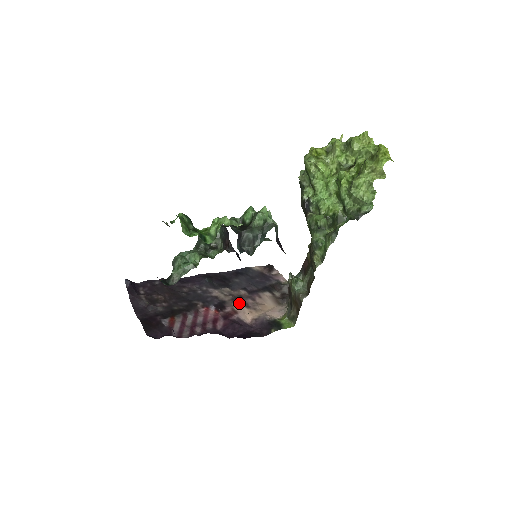
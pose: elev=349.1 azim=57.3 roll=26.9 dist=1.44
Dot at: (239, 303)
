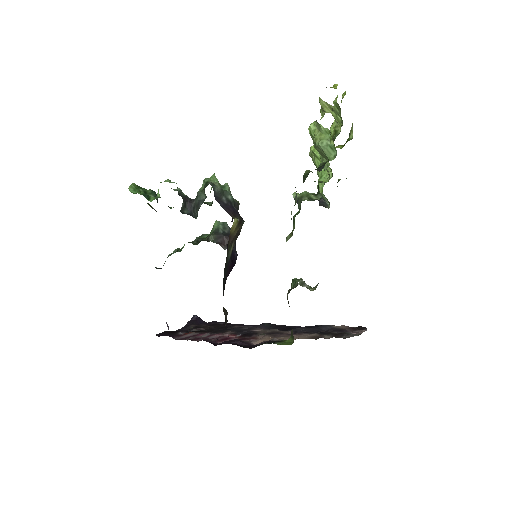
Dot at: (268, 334)
